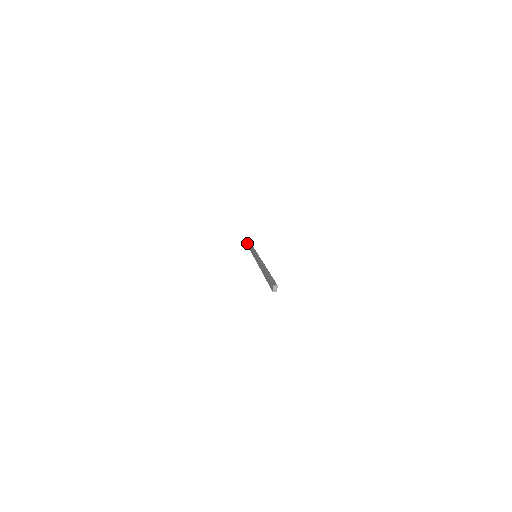
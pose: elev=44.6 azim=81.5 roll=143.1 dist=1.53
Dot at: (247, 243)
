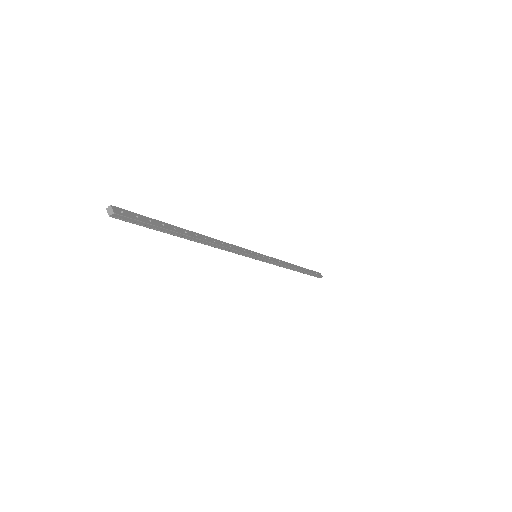
Dot at: occluded
